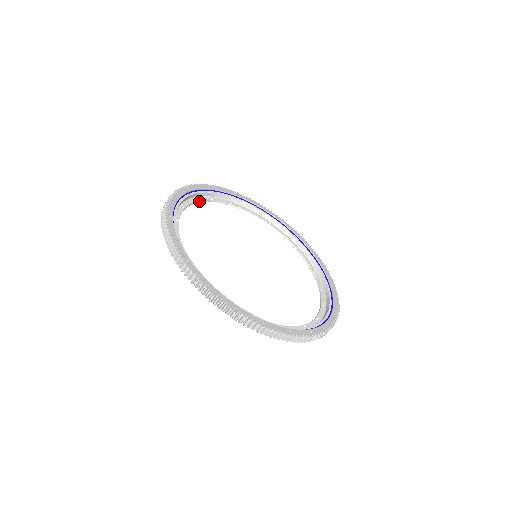
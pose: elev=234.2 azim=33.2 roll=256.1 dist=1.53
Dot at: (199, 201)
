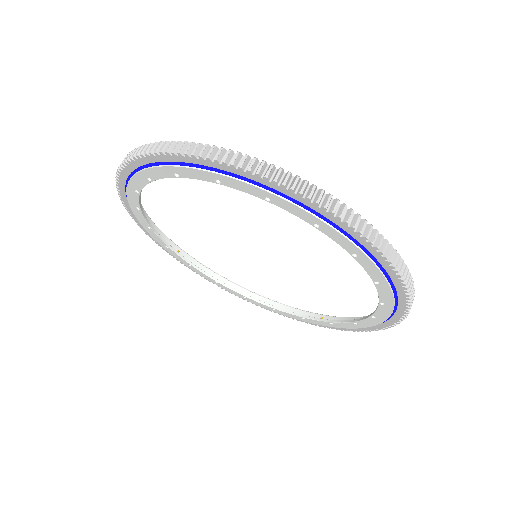
Dot at: (223, 284)
